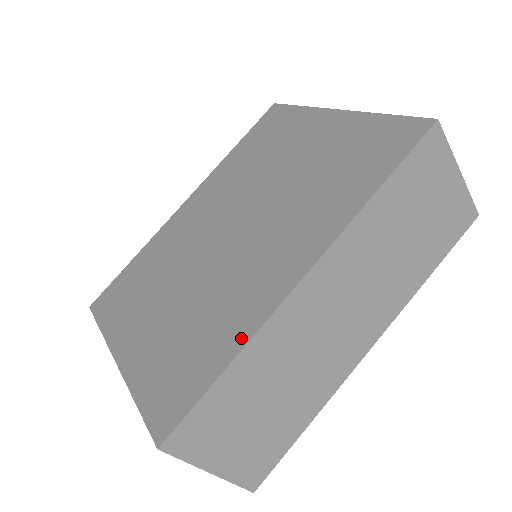
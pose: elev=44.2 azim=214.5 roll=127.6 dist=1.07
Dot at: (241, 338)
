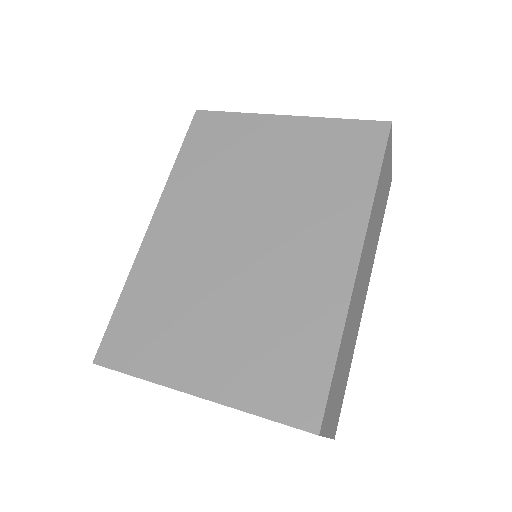
Dot at: (335, 323)
